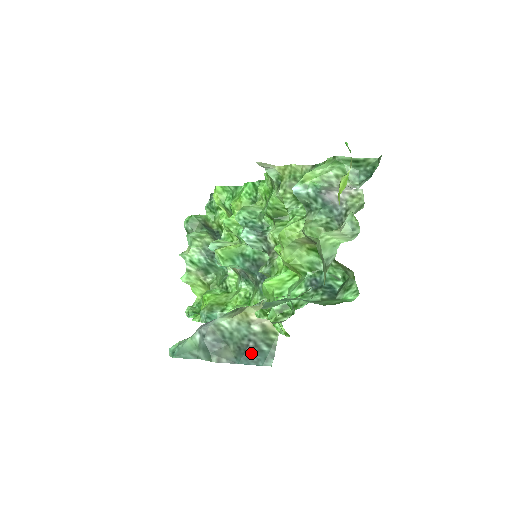
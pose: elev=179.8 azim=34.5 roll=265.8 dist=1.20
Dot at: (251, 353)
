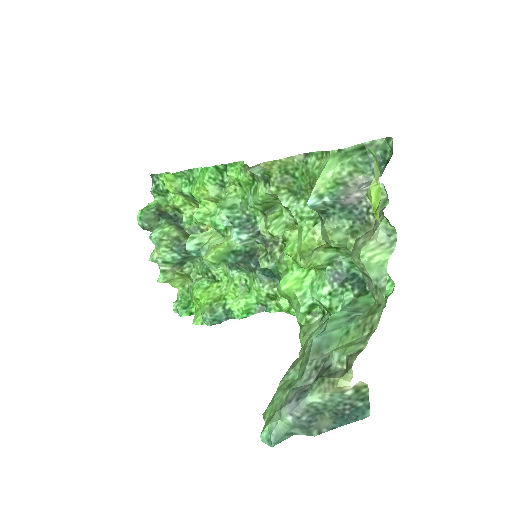
Dot at: (349, 414)
